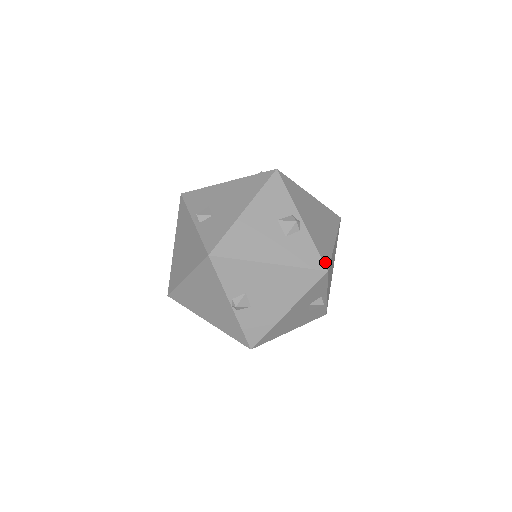
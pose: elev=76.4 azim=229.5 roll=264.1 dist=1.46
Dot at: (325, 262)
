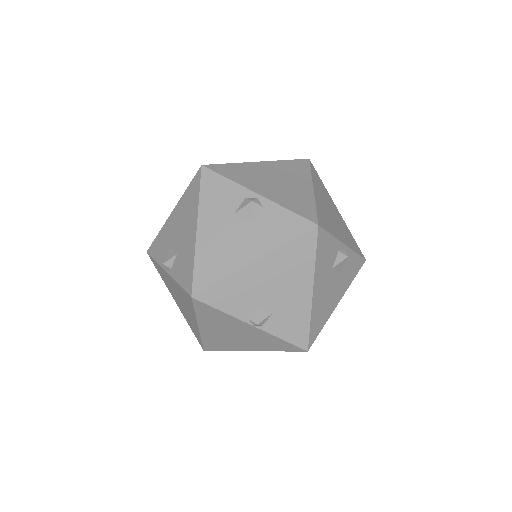
Dot at: (310, 218)
